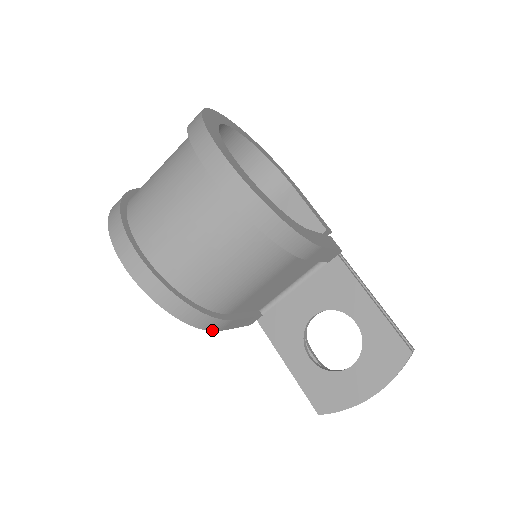
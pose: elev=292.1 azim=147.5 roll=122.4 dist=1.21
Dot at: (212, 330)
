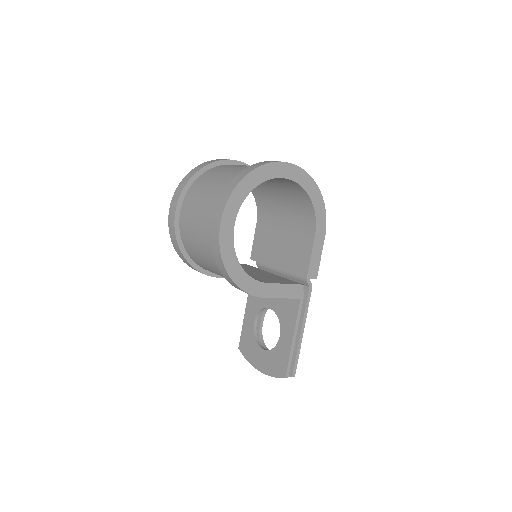
Dot at: occluded
